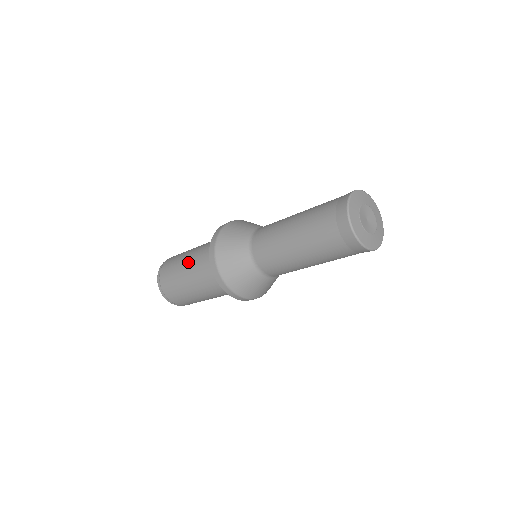
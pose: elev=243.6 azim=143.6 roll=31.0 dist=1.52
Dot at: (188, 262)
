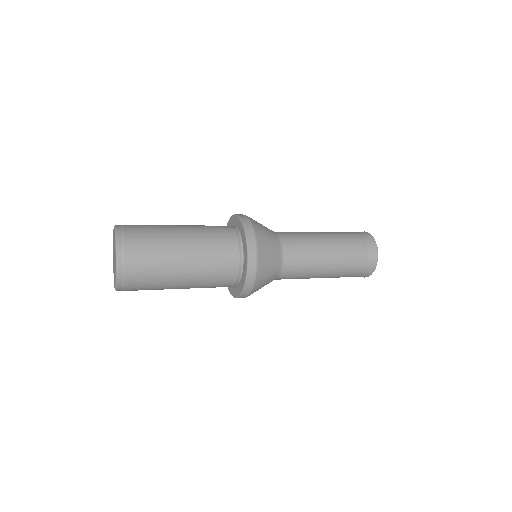
Dot at: (185, 226)
